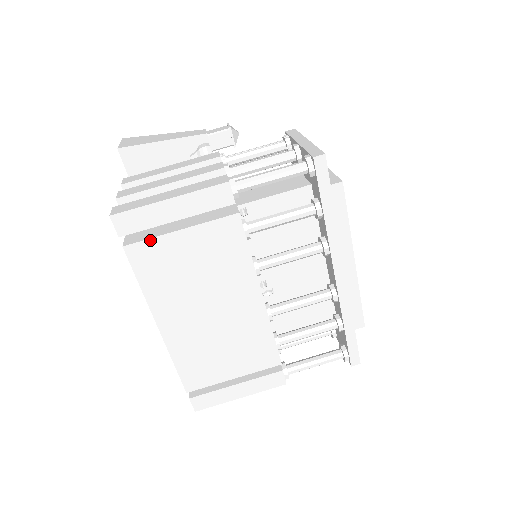
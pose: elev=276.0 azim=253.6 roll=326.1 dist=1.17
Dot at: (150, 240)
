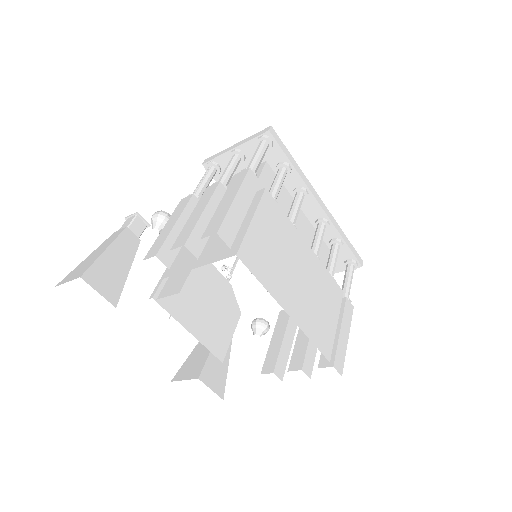
Dot at: (244, 239)
